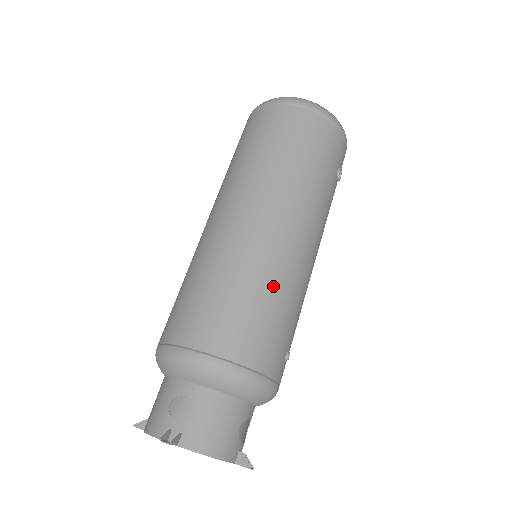
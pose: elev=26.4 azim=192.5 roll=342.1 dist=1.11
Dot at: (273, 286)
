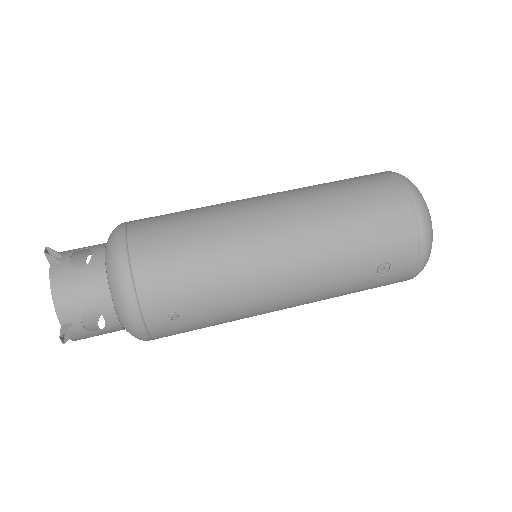
Dot at: (216, 255)
